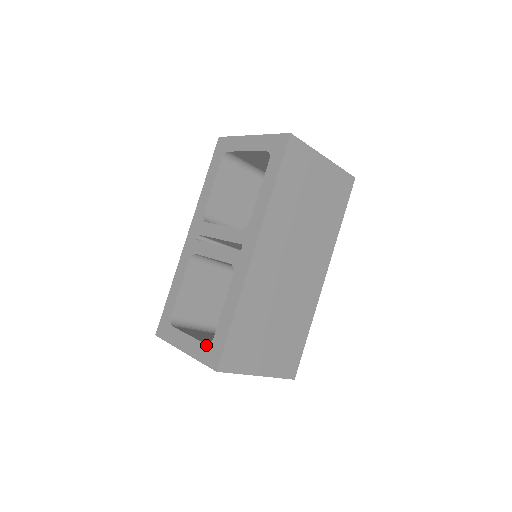
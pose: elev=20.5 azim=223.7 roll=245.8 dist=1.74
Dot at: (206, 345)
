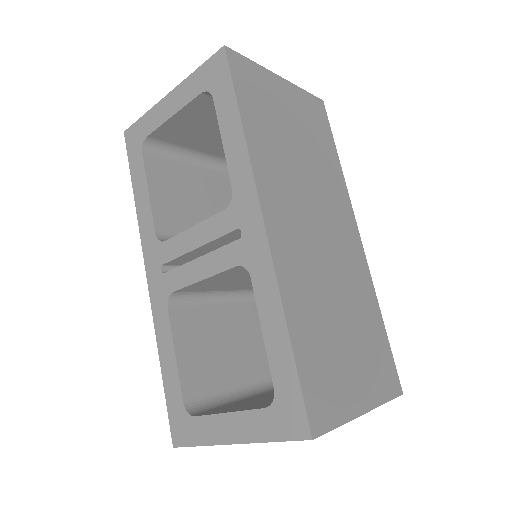
Dot at: (268, 409)
